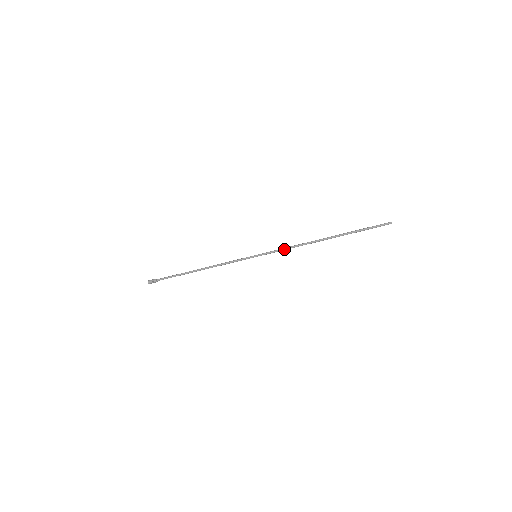
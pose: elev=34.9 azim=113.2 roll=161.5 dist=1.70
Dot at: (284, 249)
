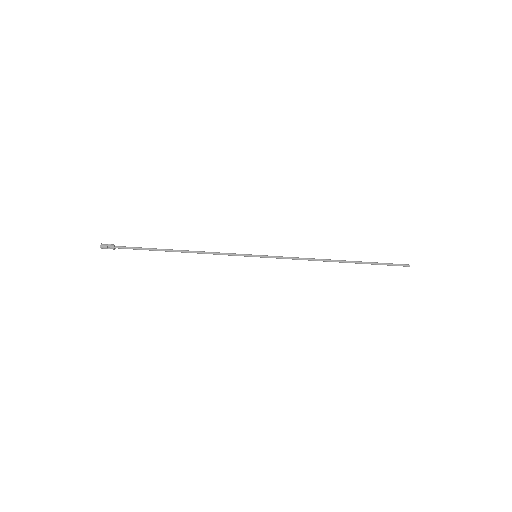
Dot at: (292, 258)
